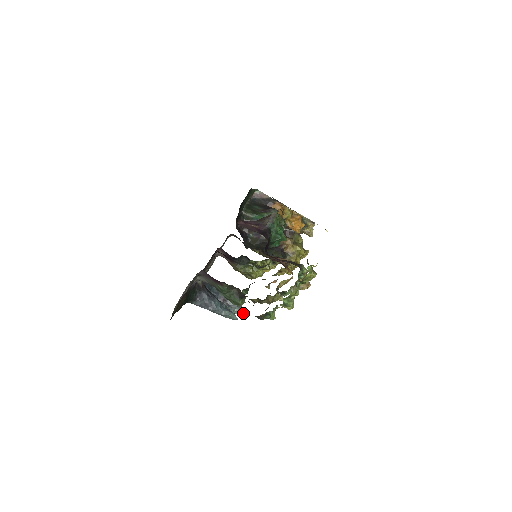
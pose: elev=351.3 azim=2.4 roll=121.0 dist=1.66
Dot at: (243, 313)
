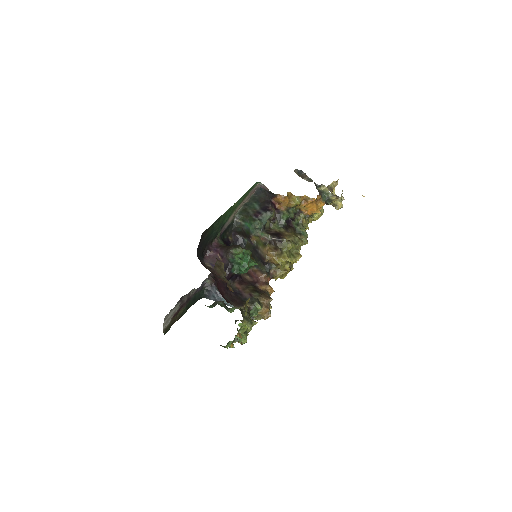
Dot at: occluded
